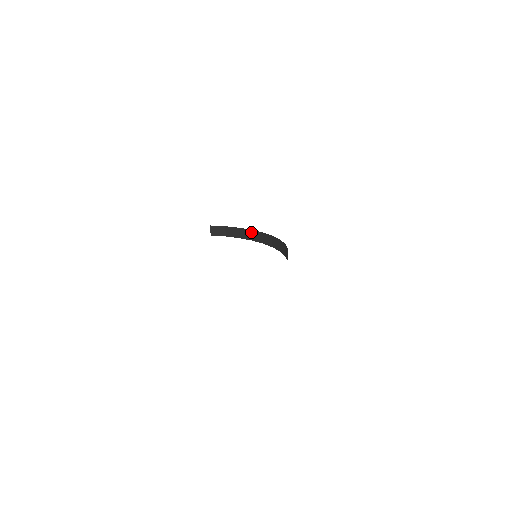
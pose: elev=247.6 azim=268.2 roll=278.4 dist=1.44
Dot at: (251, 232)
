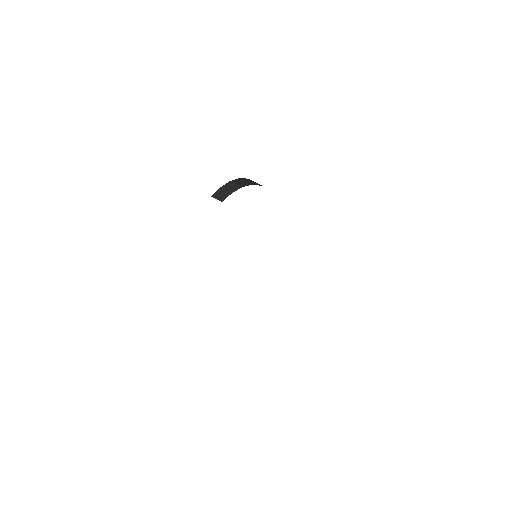
Dot at: (242, 180)
